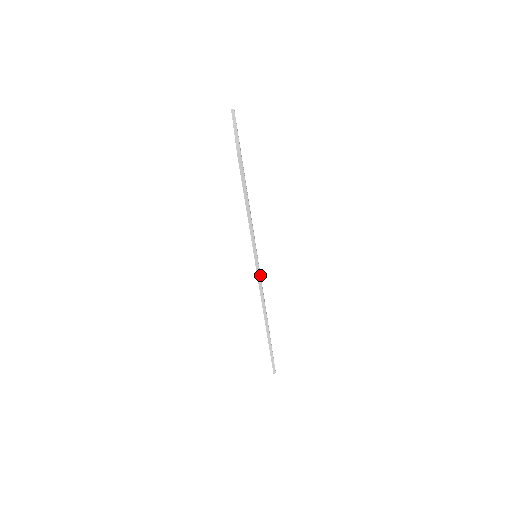
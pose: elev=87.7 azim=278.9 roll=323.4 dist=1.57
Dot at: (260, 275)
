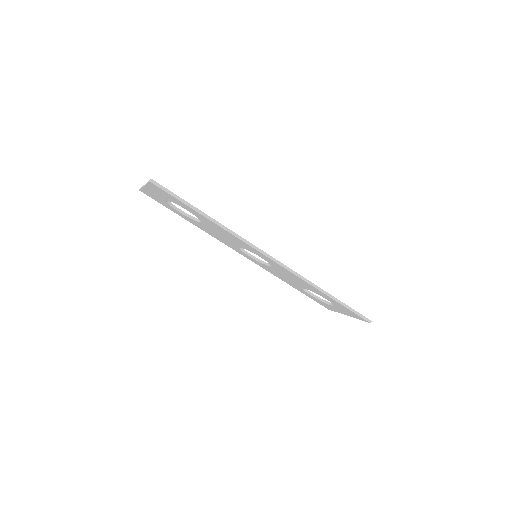
Dot at: occluded
